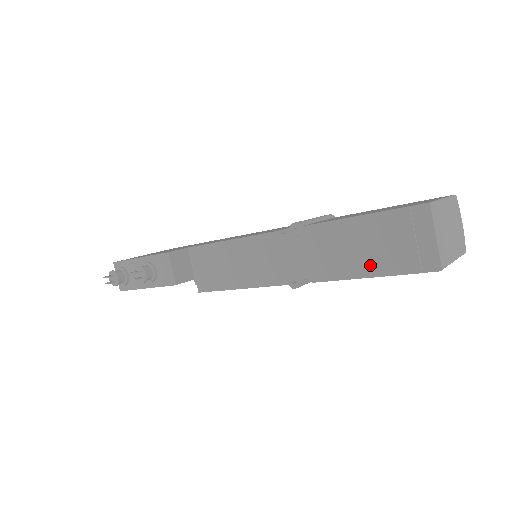
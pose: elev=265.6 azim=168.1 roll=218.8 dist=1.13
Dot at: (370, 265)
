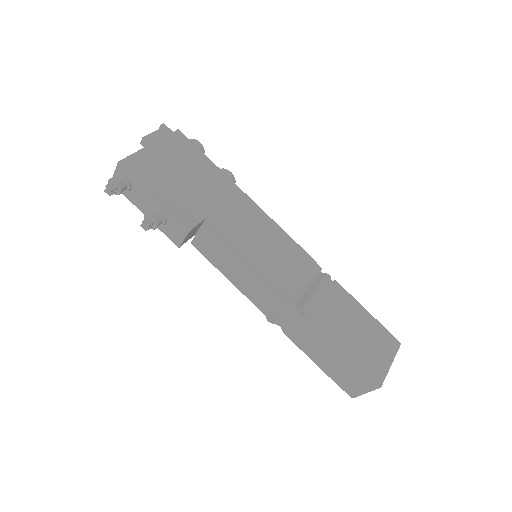
Dot at: (323, 364)
